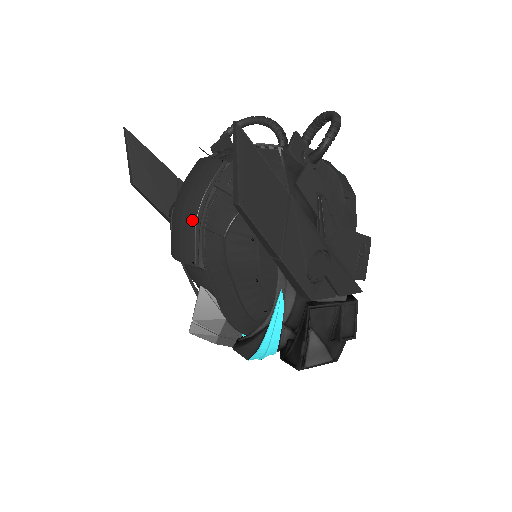
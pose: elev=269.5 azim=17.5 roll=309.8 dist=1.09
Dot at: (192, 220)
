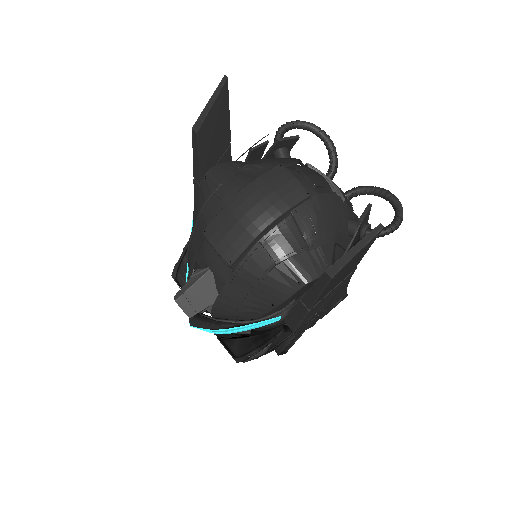
Dot at: (255, 230)
